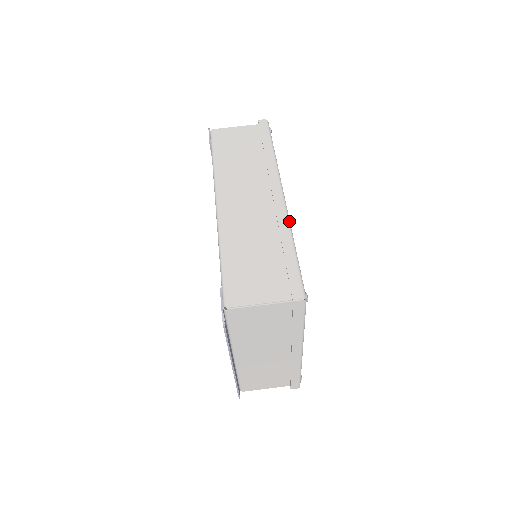
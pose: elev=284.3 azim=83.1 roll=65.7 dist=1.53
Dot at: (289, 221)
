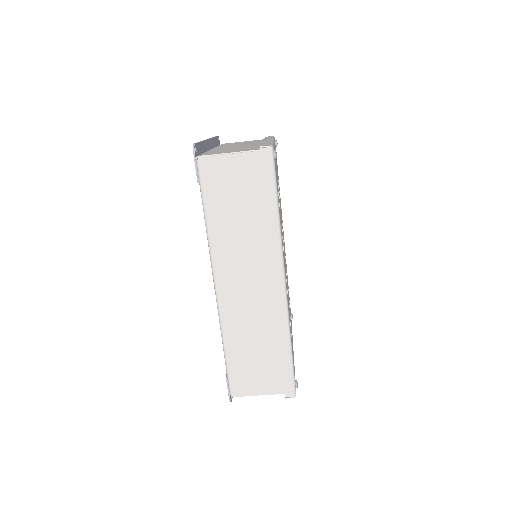
Dot at: (288, 318)
